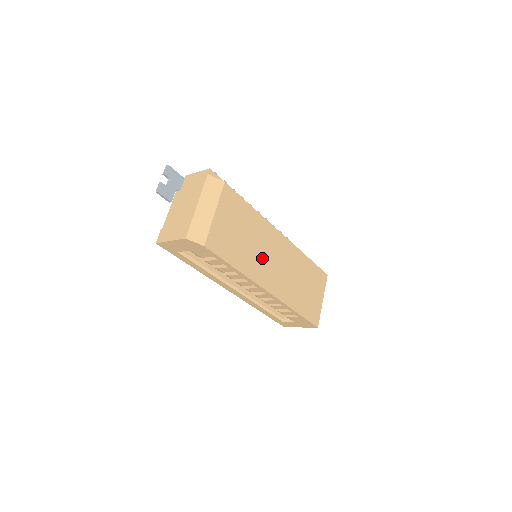
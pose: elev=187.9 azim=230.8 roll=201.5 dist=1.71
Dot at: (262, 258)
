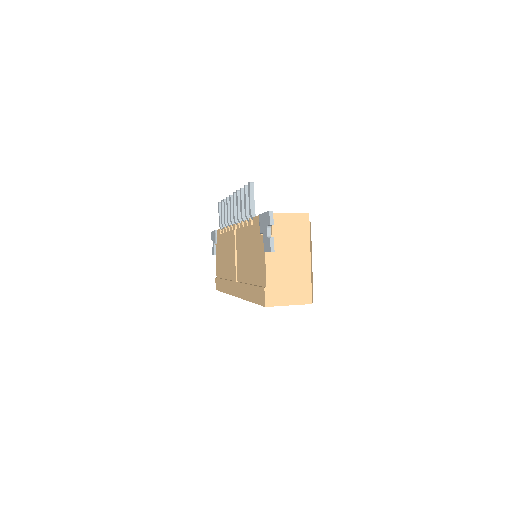
Dot at: occluded
